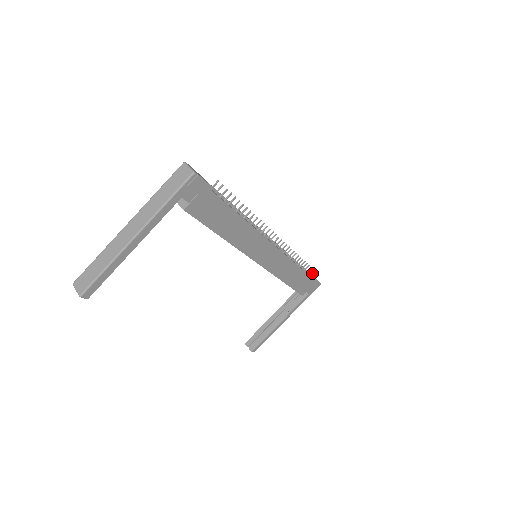
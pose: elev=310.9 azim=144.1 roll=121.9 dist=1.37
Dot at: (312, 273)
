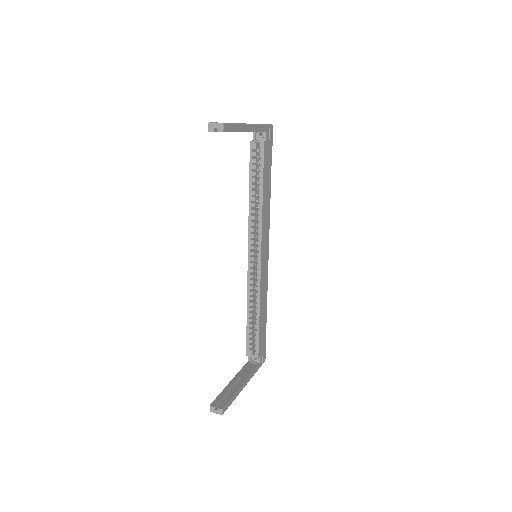
Dot at: occluded
